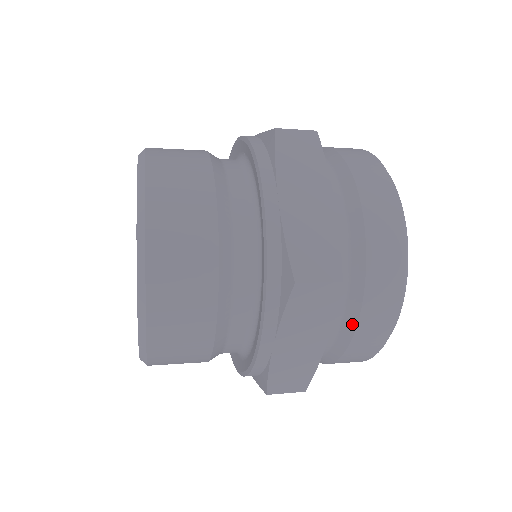
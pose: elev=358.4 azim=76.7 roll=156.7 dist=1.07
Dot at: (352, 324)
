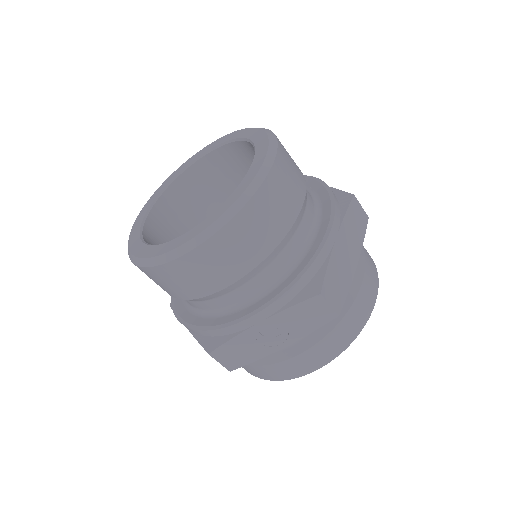
Dot at: (361, 271)
